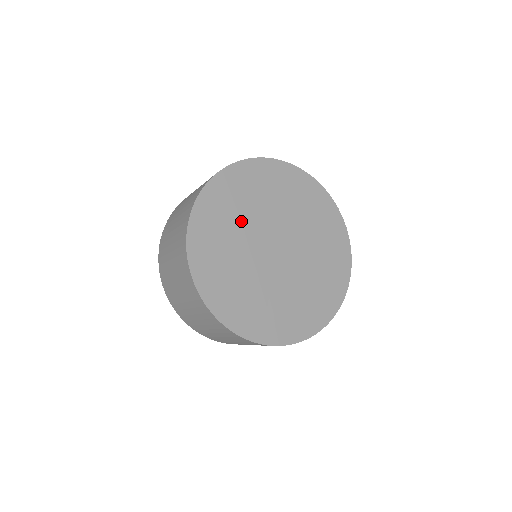
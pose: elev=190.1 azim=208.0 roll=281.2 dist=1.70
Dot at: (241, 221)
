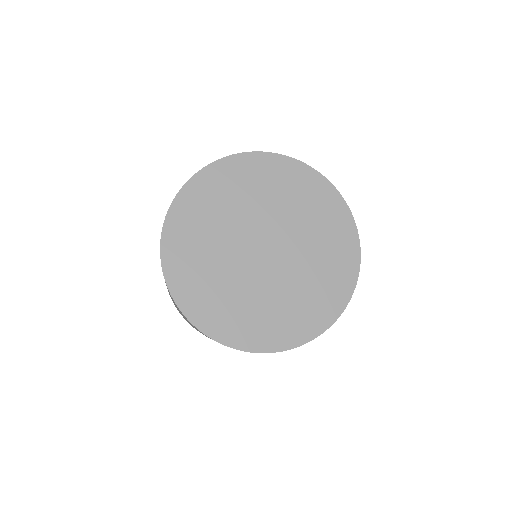
Dot at: (219, 270)
